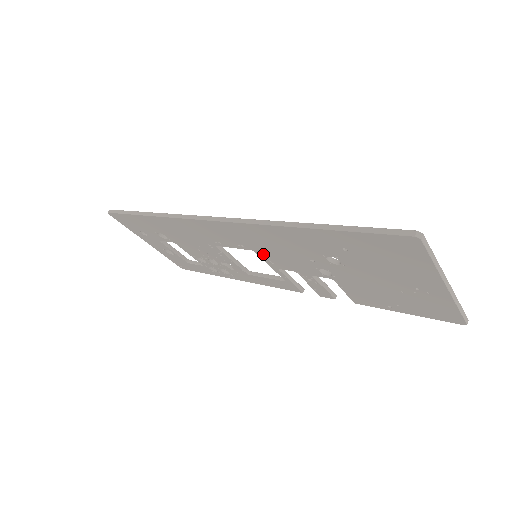
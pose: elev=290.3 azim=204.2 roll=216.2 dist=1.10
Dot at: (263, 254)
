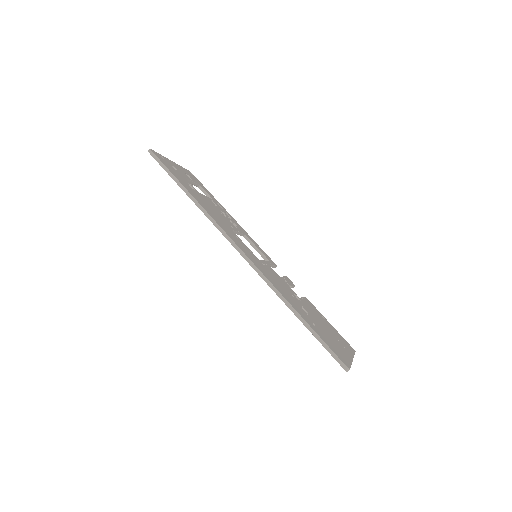
Dot at: occluded
